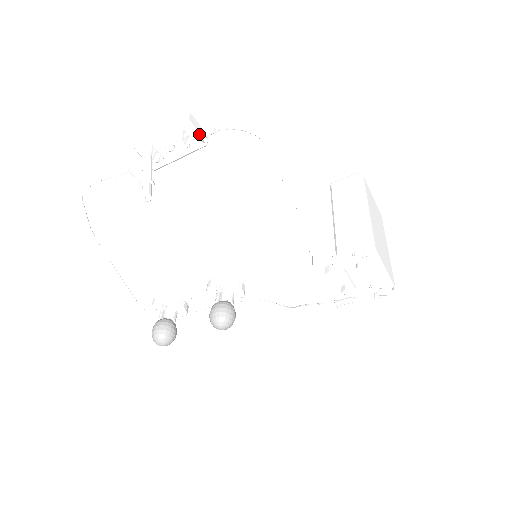
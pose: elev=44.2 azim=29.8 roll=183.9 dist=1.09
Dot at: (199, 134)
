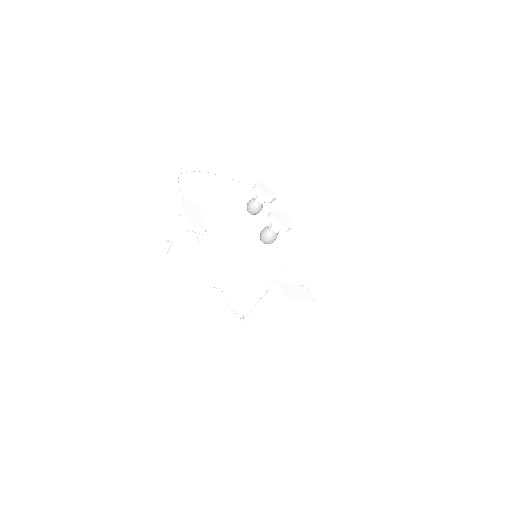
Dot at: (196, 232)
